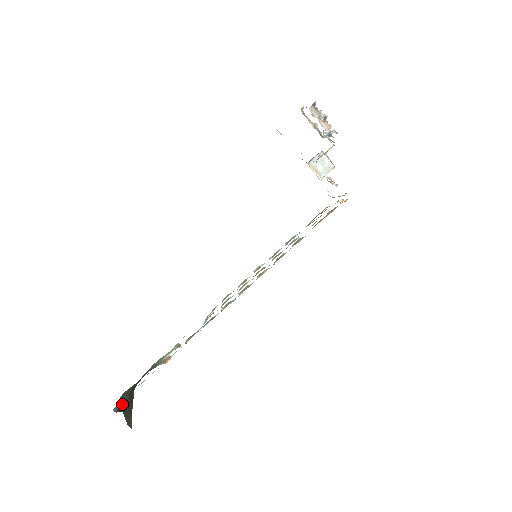
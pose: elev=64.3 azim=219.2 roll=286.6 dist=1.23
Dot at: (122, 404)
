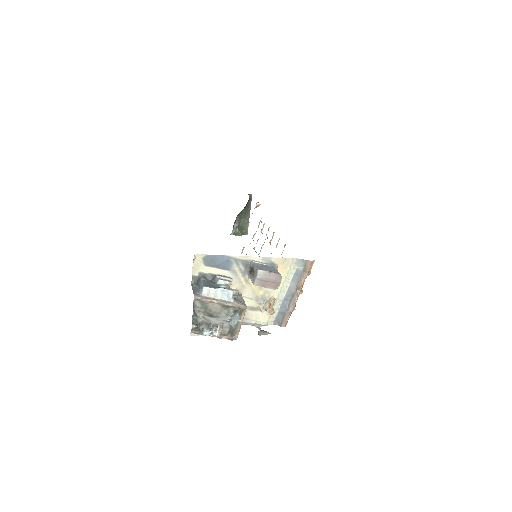
Dot at: (240, 218)
